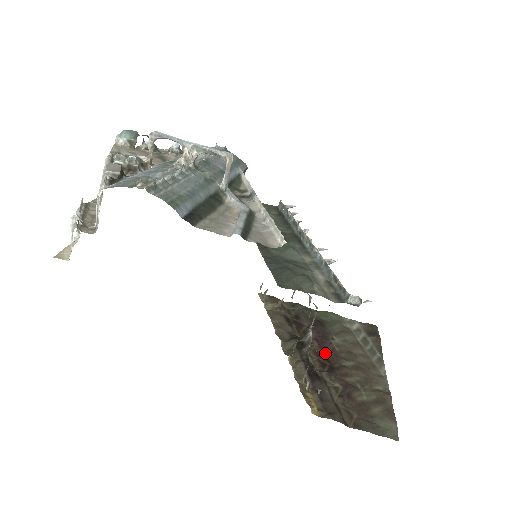
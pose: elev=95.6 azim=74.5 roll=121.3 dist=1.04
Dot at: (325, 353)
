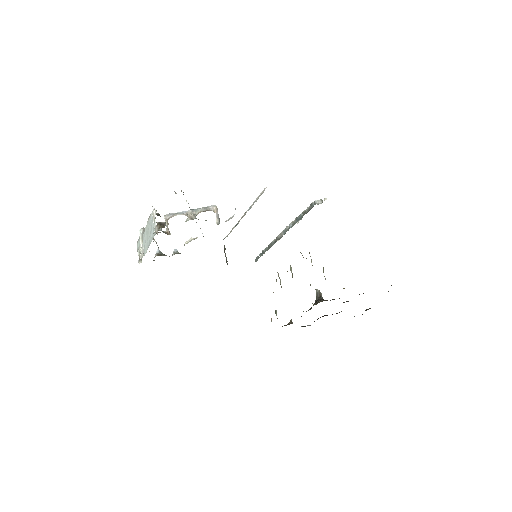
Dot at: occluded
